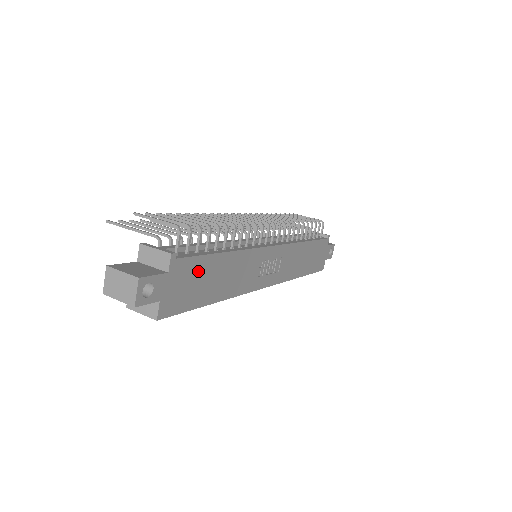
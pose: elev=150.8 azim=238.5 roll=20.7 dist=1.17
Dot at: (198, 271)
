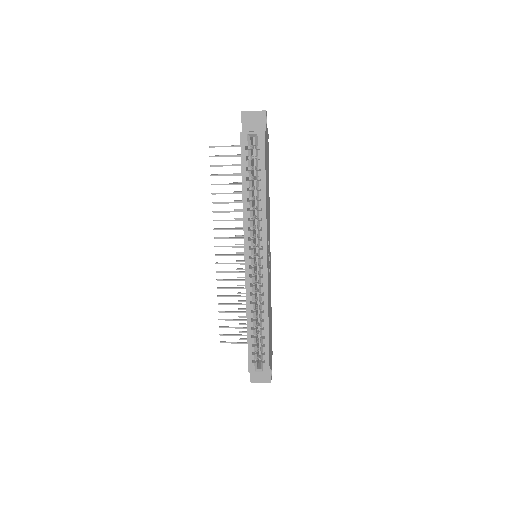
Dot at: (268, 163)
